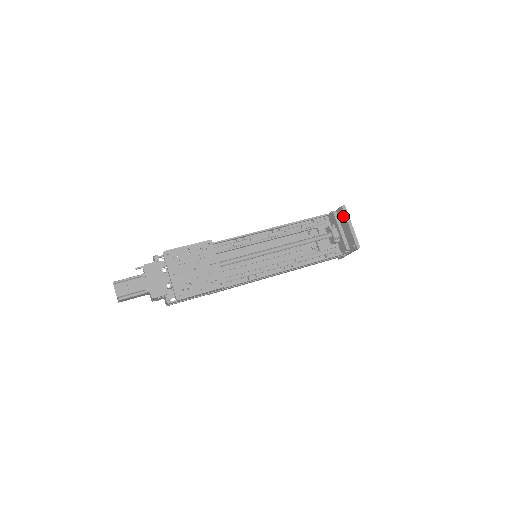
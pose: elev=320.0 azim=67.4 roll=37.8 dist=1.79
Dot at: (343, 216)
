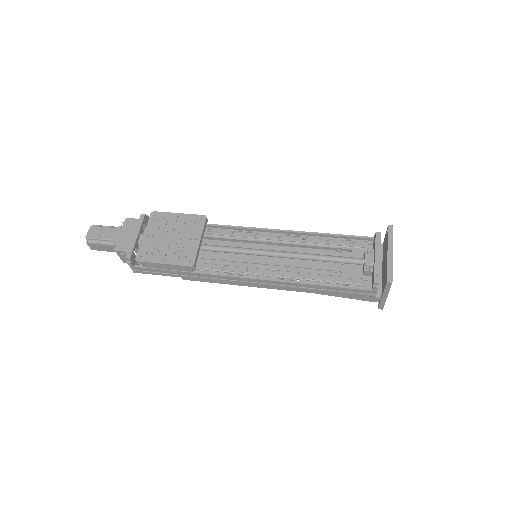
Dot at: (387, 239)
